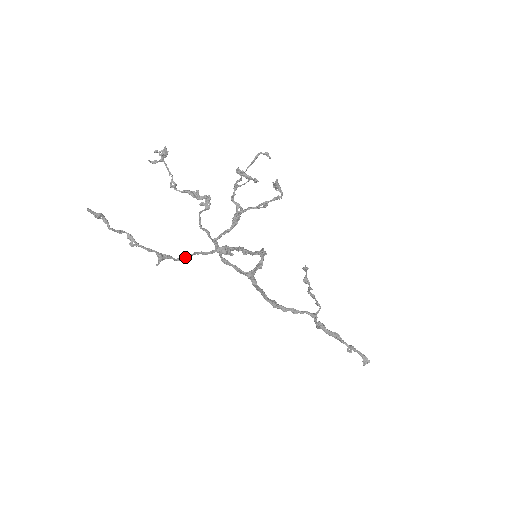
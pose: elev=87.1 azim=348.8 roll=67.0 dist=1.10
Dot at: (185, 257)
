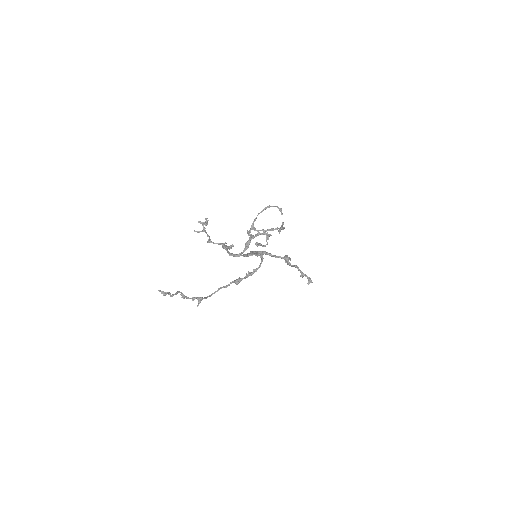
Dot at: occluded
